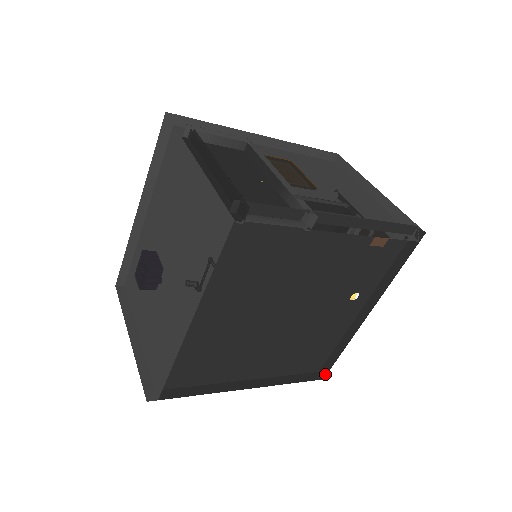
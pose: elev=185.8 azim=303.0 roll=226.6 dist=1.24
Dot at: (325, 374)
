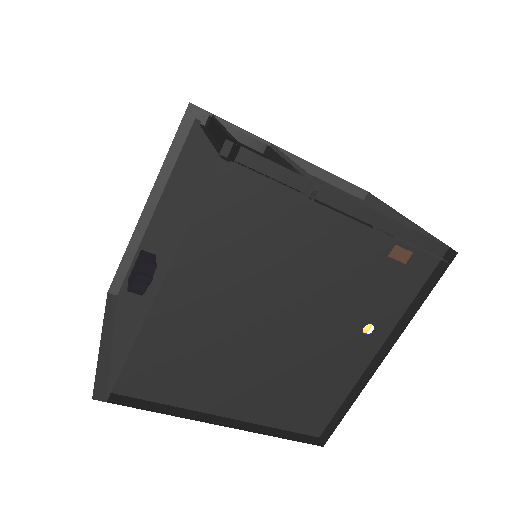
Dot at: (326, 439)
